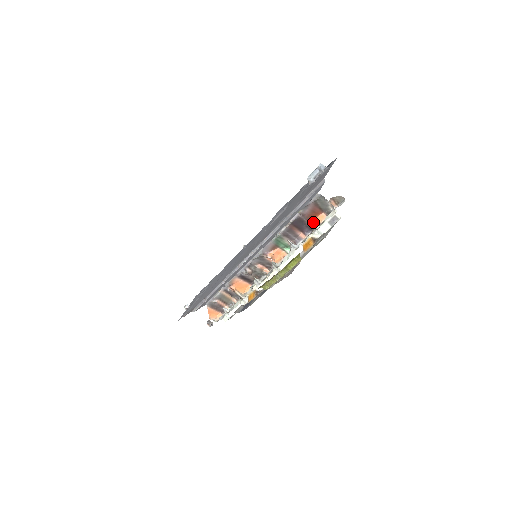
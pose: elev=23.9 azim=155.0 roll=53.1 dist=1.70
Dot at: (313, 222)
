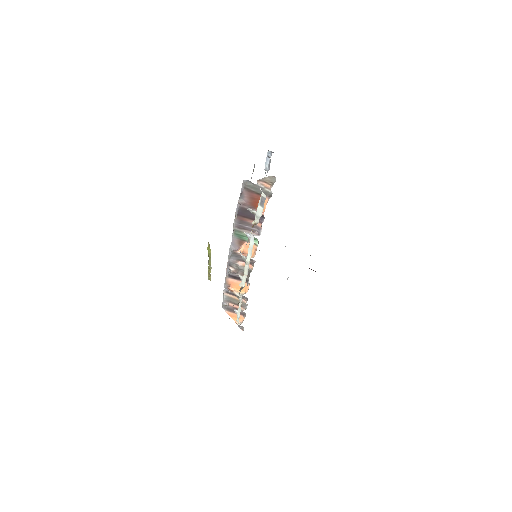
Dot at: occluded
